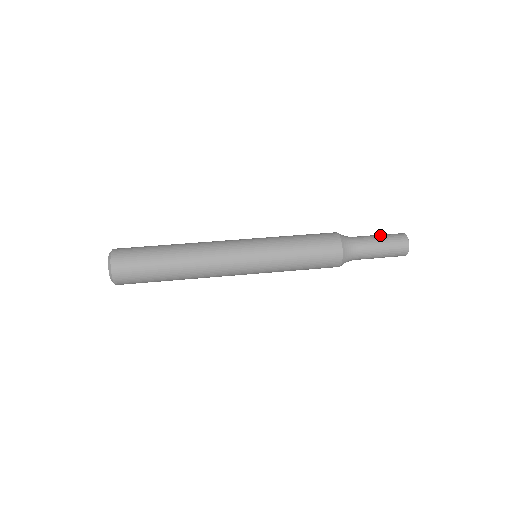
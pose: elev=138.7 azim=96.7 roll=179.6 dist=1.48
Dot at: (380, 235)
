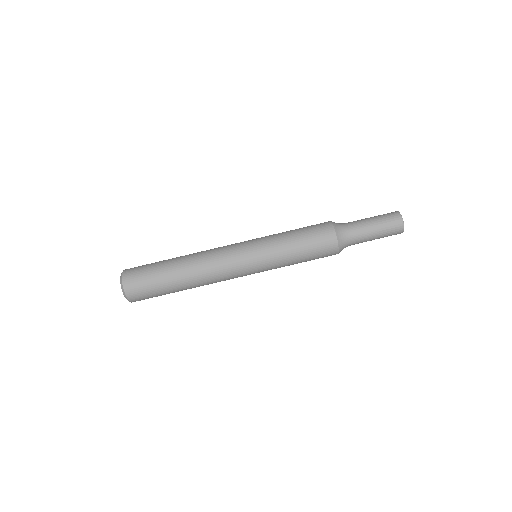
Dot at: (379, 232)
